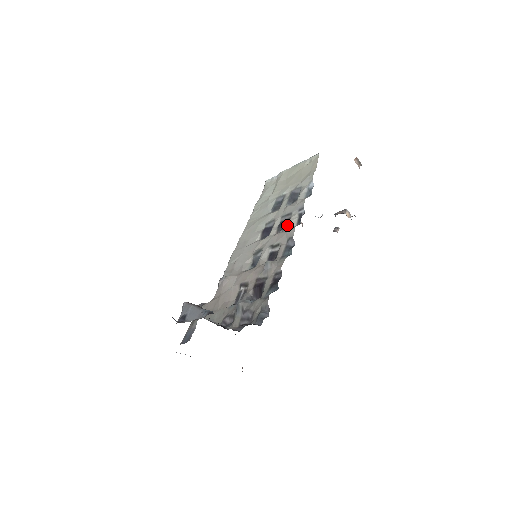
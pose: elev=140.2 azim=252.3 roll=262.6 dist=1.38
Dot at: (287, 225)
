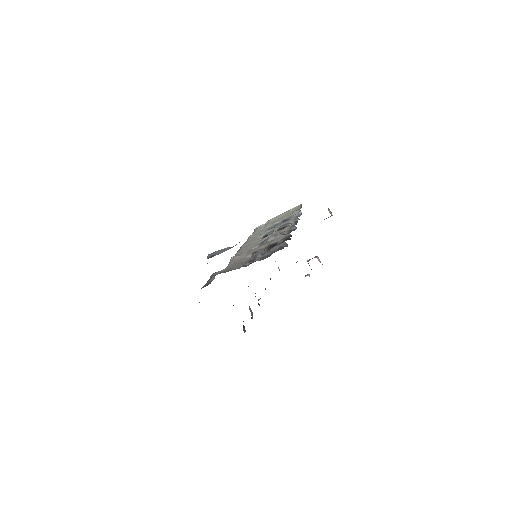
Dot at: (286, 226)
